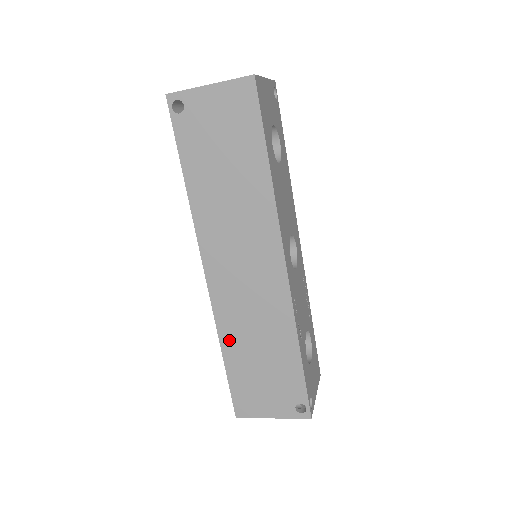
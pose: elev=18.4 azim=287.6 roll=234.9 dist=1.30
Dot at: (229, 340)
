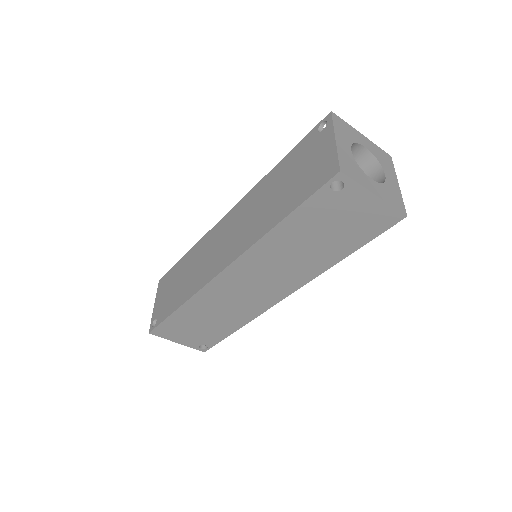
Dot at: (194, 305)
